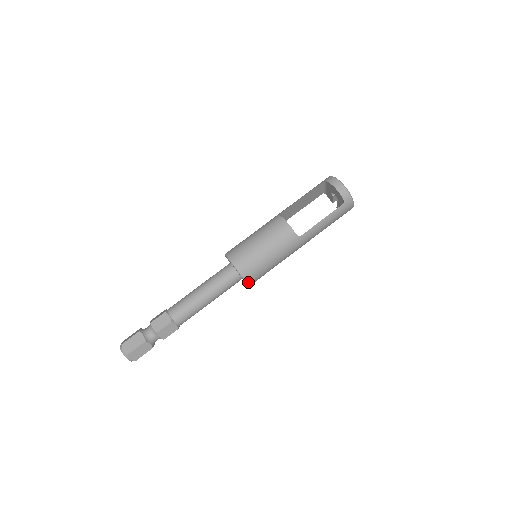
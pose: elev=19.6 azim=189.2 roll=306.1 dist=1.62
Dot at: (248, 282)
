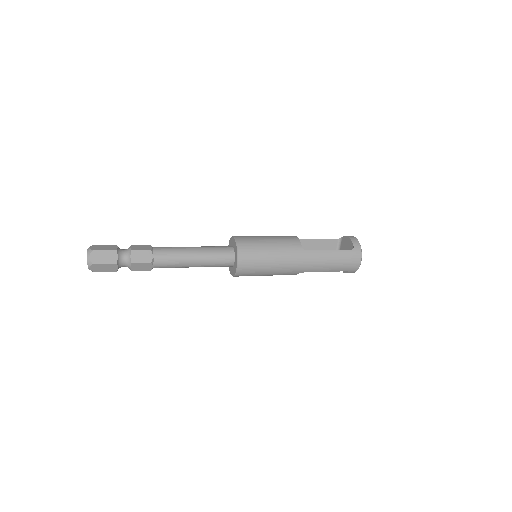
Dot at: (240, 259)
